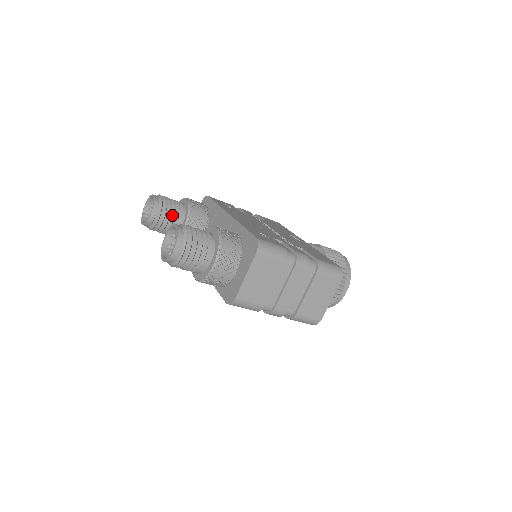
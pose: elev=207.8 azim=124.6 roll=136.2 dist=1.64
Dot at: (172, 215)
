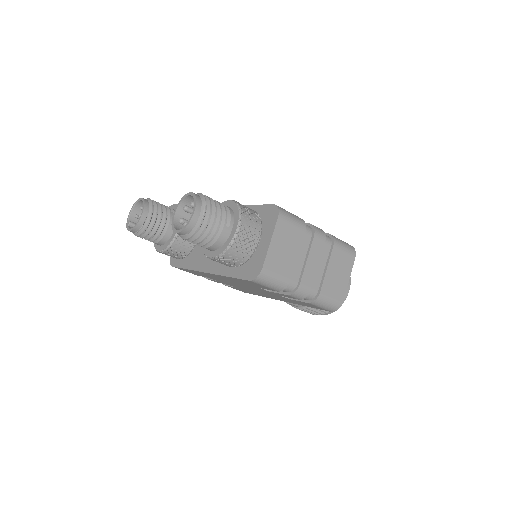
Dot at: (164, 216)
